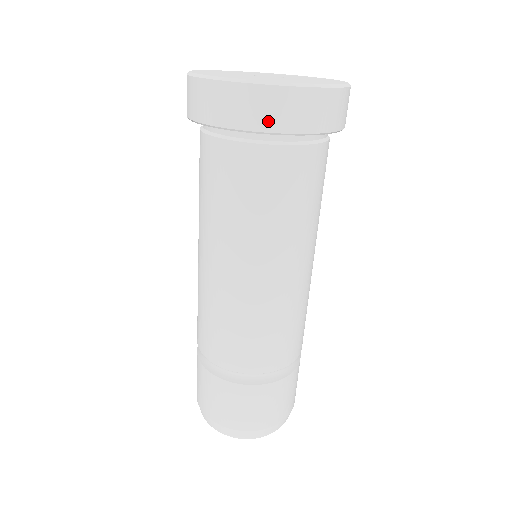
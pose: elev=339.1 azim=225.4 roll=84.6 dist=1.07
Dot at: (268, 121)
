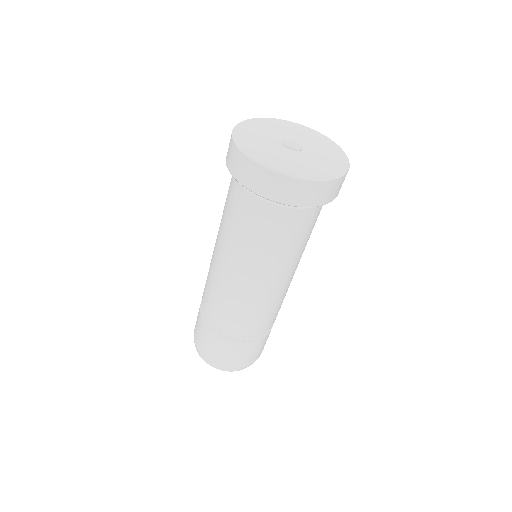
Dot at: (255, 186)
